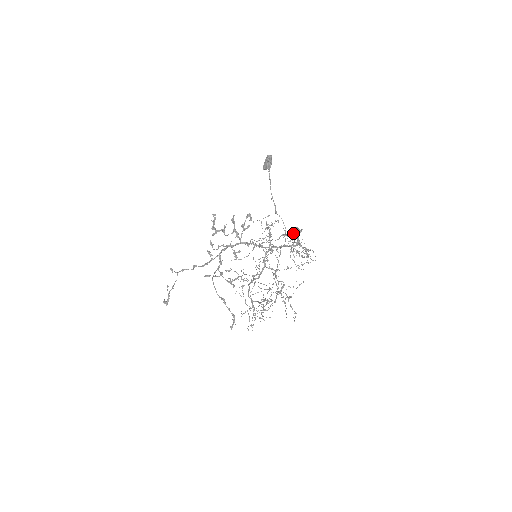
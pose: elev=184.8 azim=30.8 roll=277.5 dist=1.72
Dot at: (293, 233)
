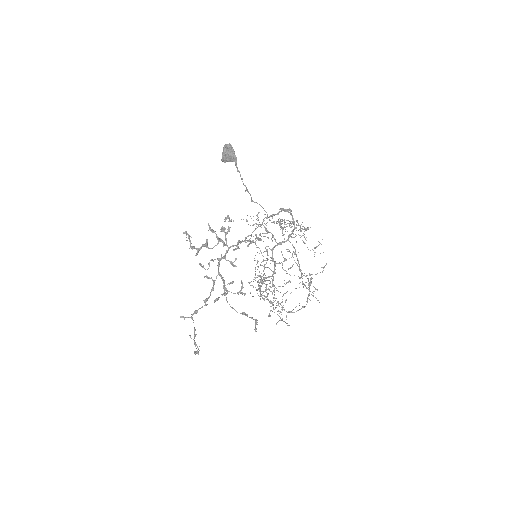
Dot at: (276, 214)
